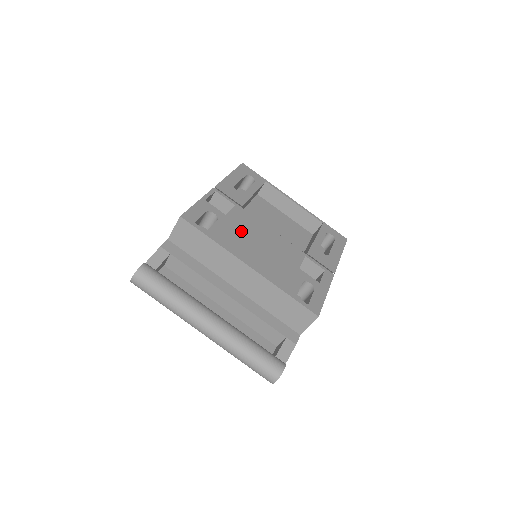
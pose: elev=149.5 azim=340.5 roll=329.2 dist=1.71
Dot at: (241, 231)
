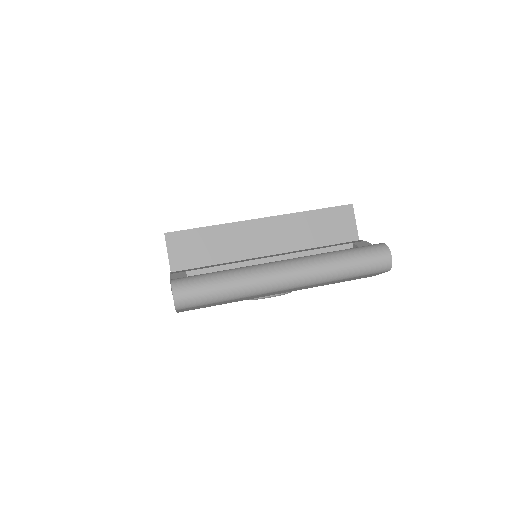
Dot at: occluded
